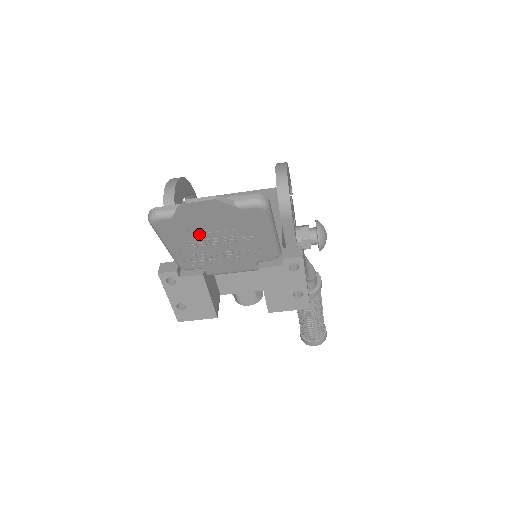
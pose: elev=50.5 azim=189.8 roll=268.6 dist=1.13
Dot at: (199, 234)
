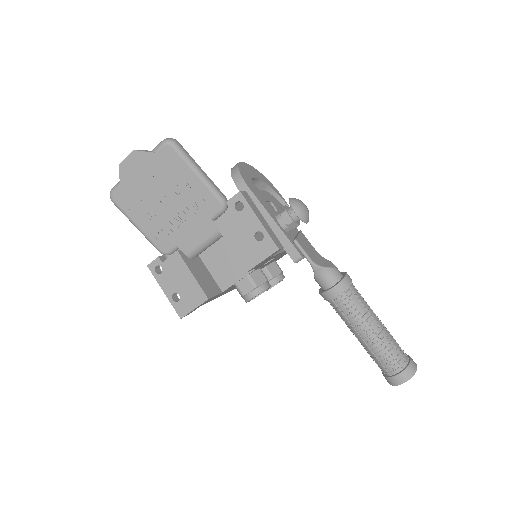
Dot at: (148, 198)
